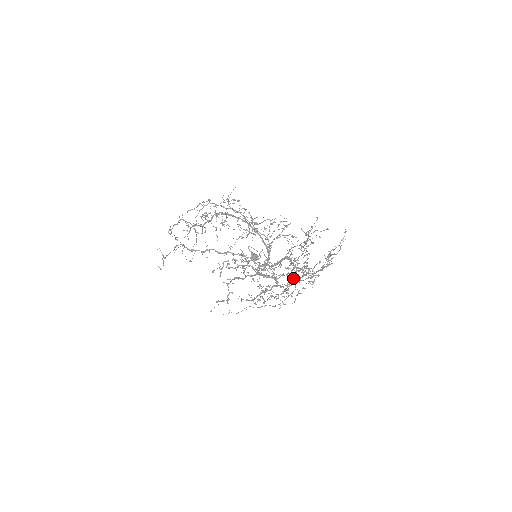
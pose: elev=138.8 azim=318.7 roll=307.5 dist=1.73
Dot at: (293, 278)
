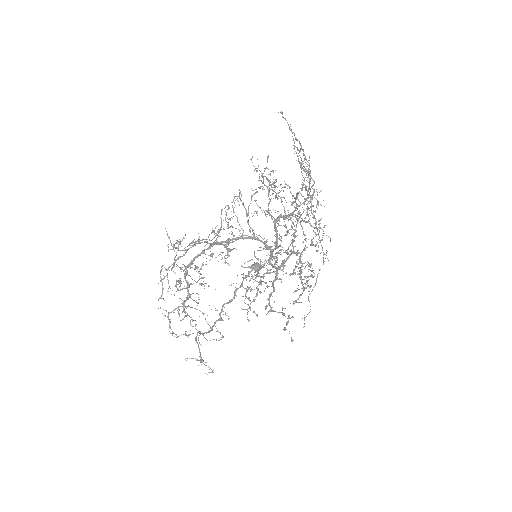
Dot at: (302, 228)
